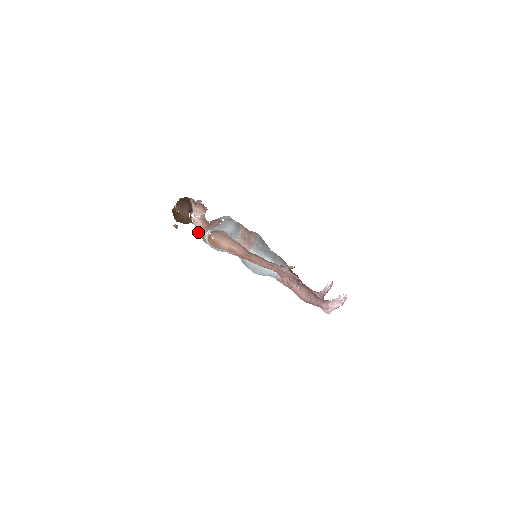
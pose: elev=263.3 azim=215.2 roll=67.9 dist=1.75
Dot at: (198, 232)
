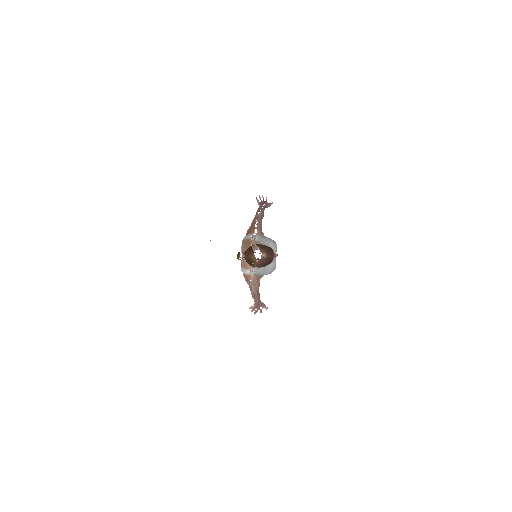
Dot at: occluded
